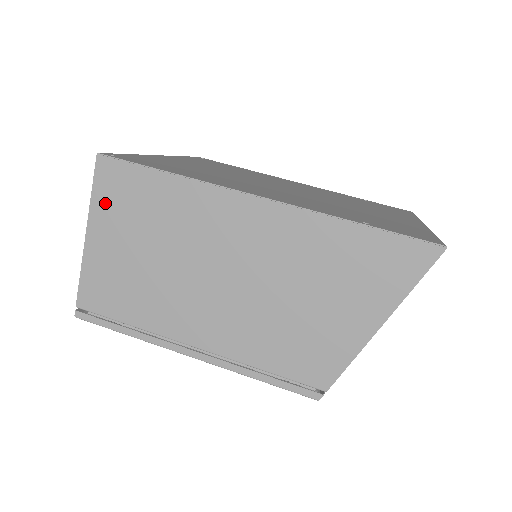
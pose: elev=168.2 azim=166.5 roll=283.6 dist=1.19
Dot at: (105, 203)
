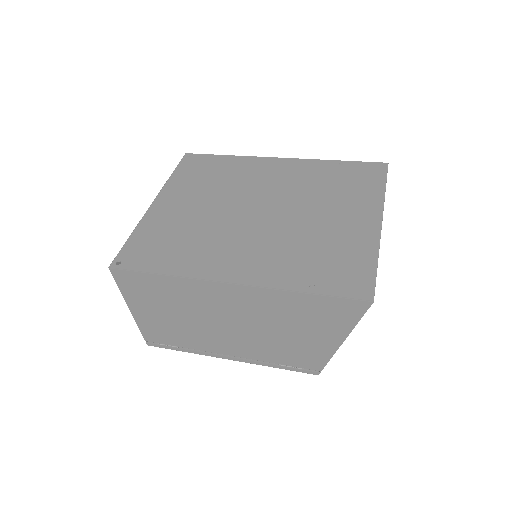
Dot at: (130, 293)
